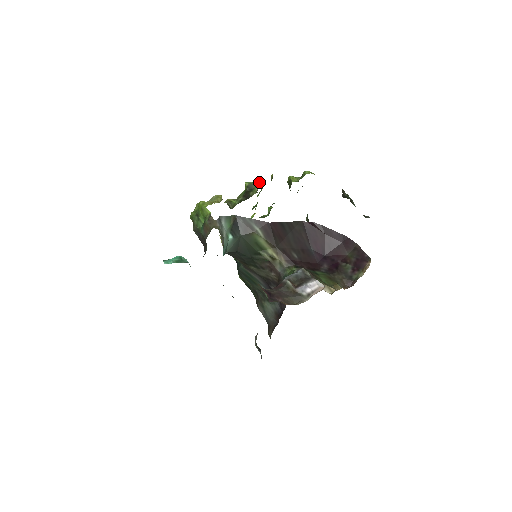
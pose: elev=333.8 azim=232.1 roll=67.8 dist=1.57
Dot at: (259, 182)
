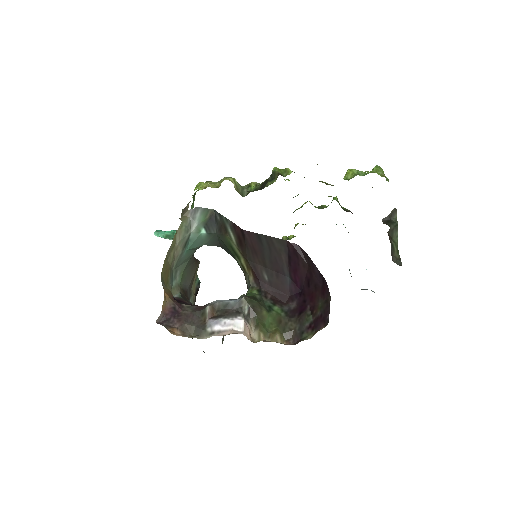
Dot at: (289, 171)
